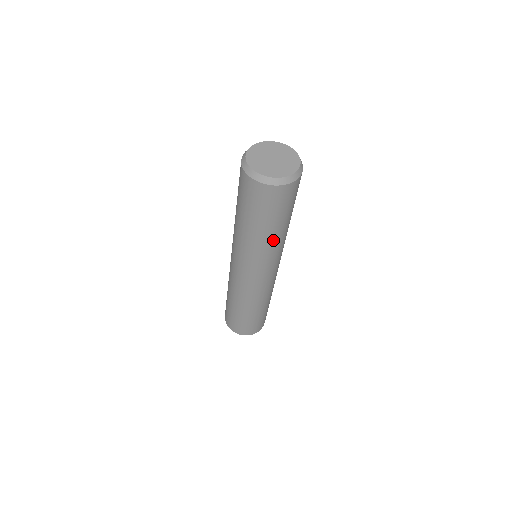
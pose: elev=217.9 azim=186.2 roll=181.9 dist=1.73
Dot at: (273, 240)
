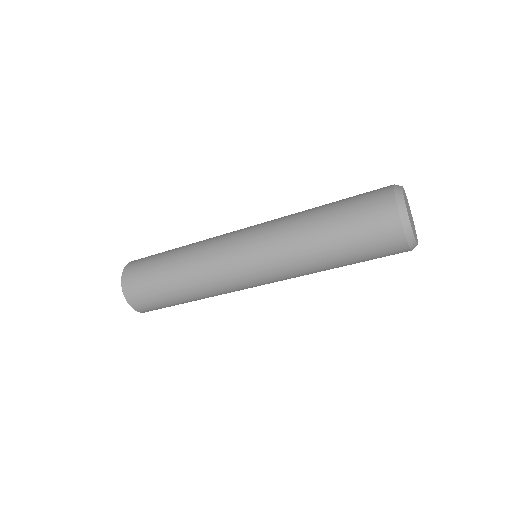
Dot at: (323, 270)
